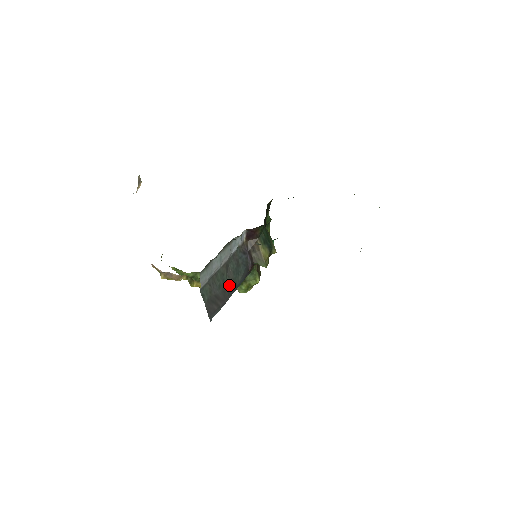
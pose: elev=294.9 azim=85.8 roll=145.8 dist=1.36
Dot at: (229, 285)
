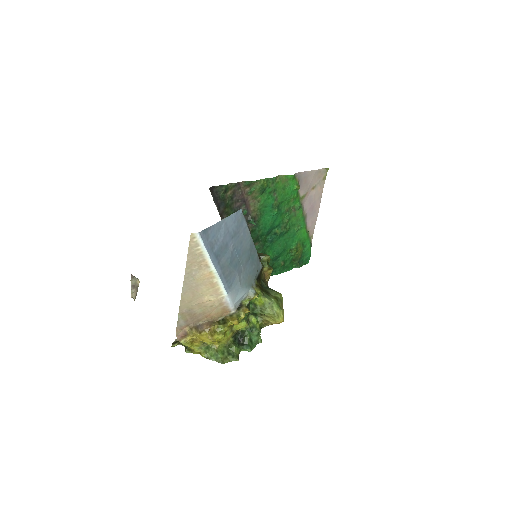
Dot at: occluded
